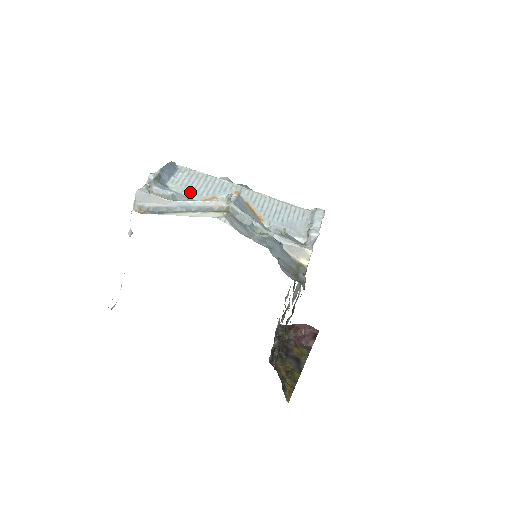
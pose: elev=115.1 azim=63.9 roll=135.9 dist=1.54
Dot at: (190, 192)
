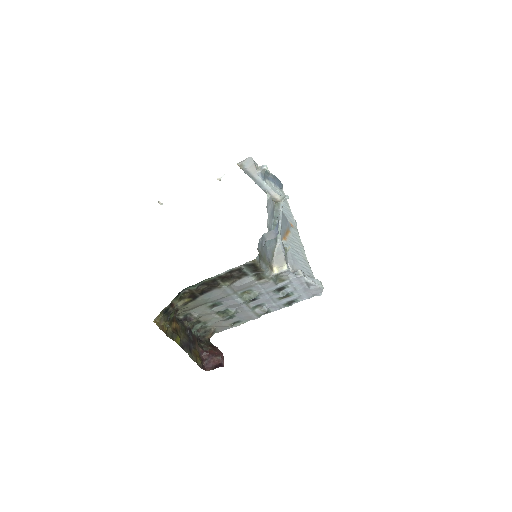
Dot at: occluded
